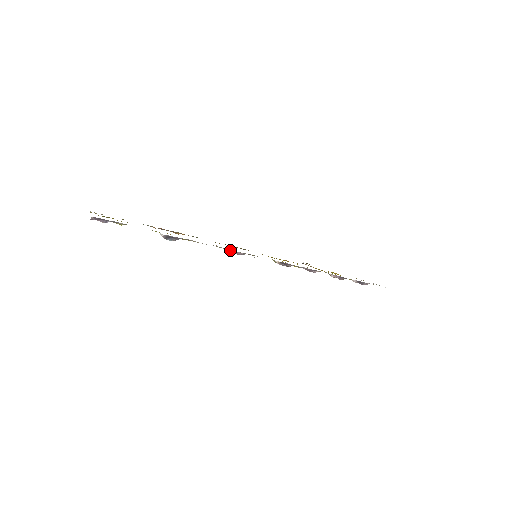
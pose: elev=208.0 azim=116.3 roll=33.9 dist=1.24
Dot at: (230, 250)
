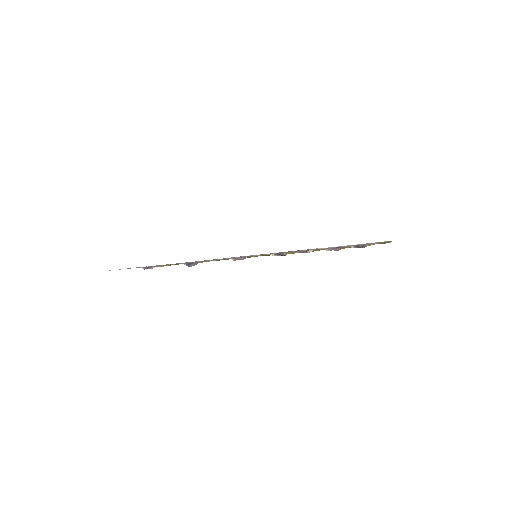
Dot at: (228, 258)
